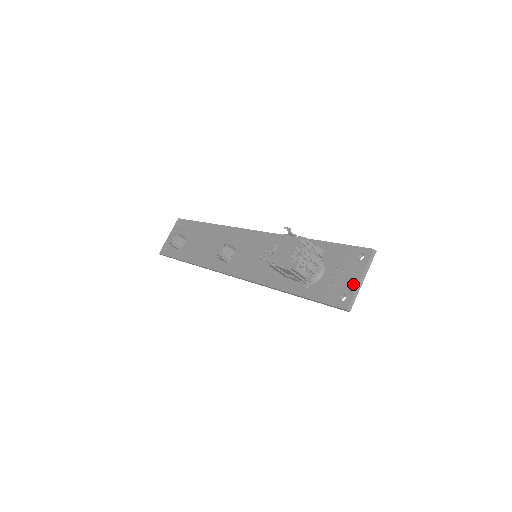
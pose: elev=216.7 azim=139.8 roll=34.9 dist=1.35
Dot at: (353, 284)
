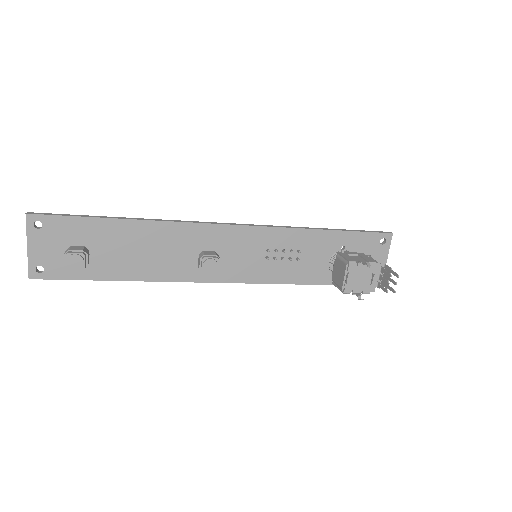
Dot at: occluded
